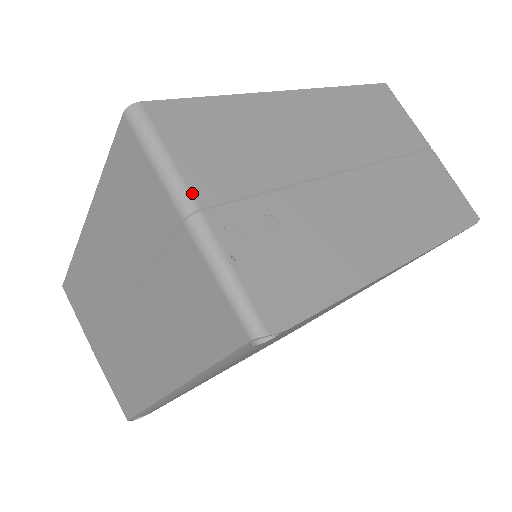
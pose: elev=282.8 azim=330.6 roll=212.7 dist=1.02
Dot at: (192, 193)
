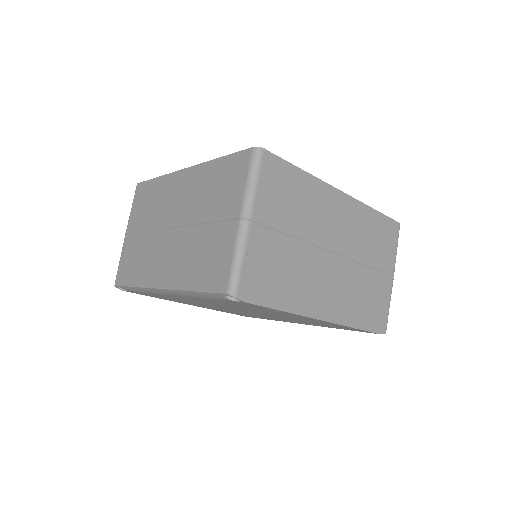
Dot at: (253, 210)
